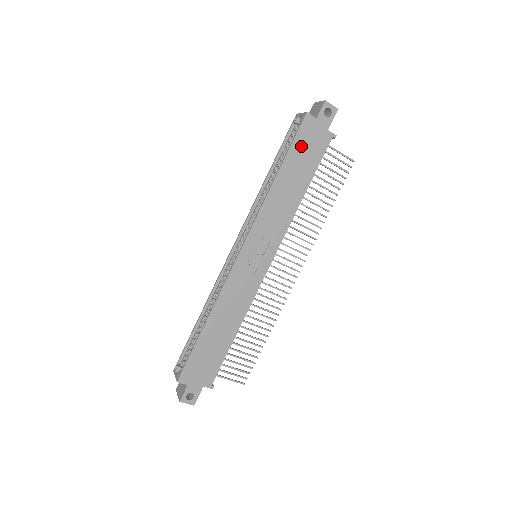
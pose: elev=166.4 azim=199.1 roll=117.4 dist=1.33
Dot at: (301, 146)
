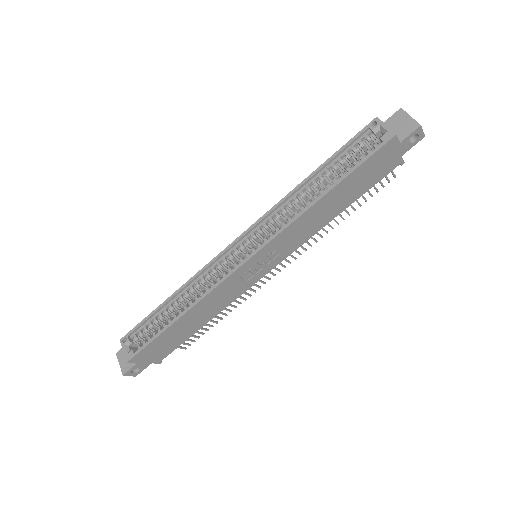
Dot at: (367, 168)
